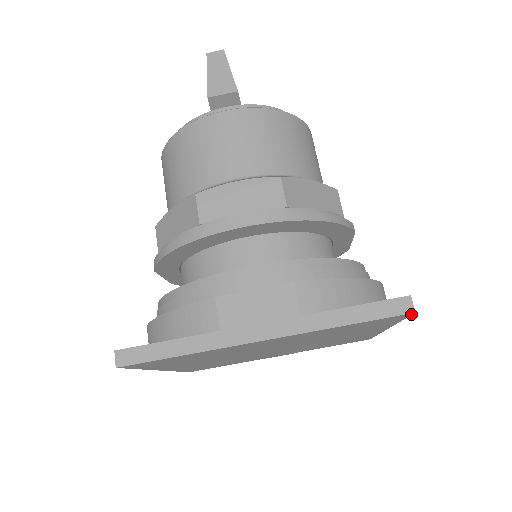
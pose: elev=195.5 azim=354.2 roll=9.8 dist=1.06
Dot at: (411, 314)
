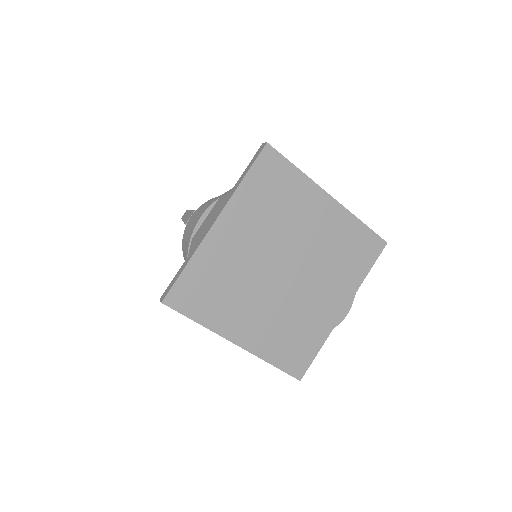
Dot at: (271, 147)
